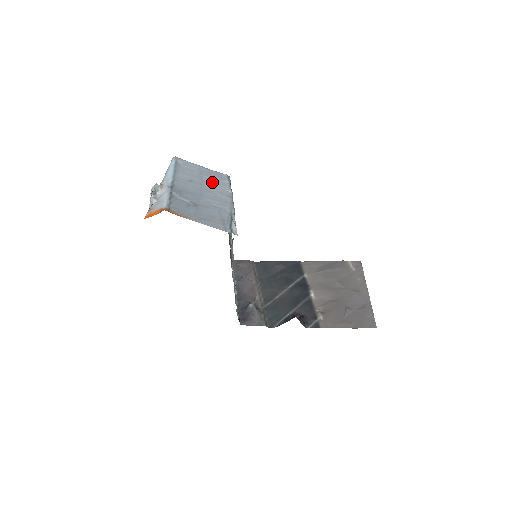
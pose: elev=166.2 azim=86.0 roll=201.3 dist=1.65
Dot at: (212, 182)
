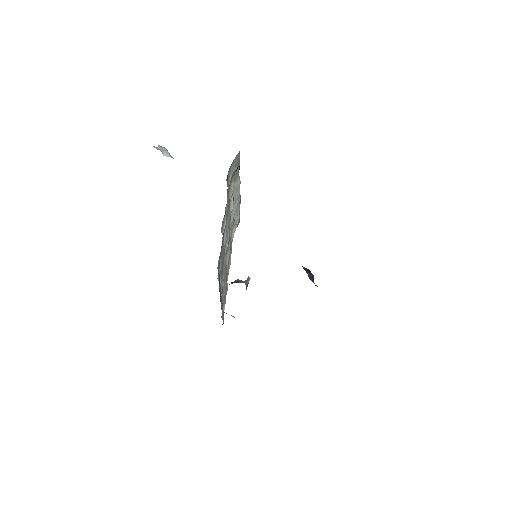
Dot at: occluded
